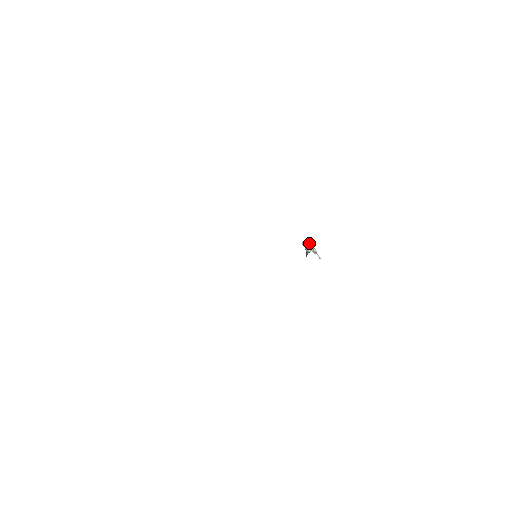
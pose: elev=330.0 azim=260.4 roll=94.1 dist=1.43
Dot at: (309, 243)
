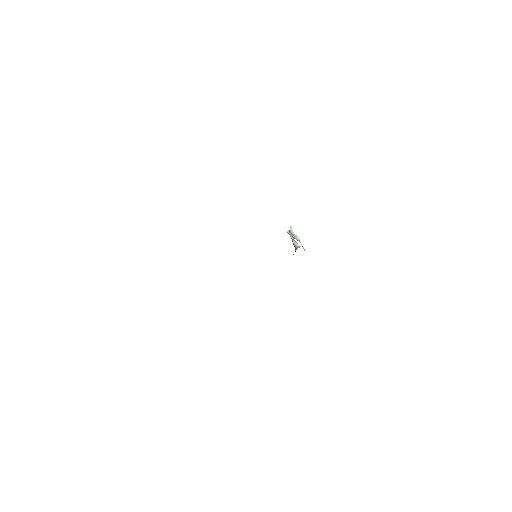
Dot at: (291, 229)
